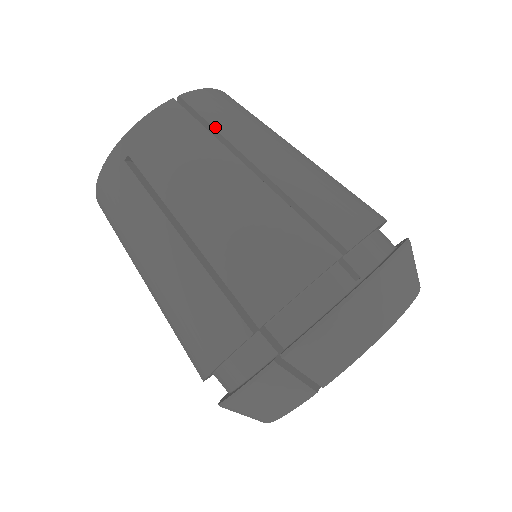
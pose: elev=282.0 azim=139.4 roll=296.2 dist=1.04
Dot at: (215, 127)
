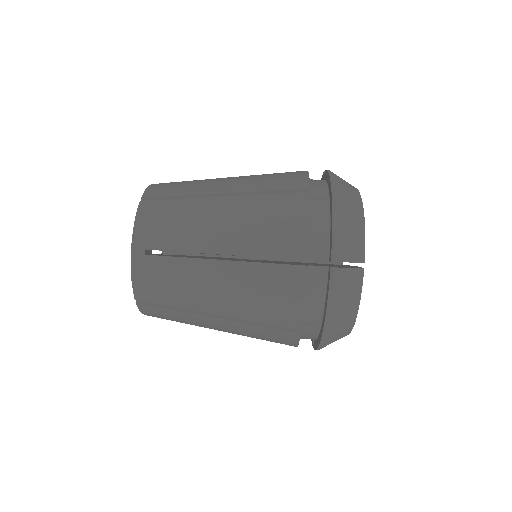
Dot at: (179, 195)
